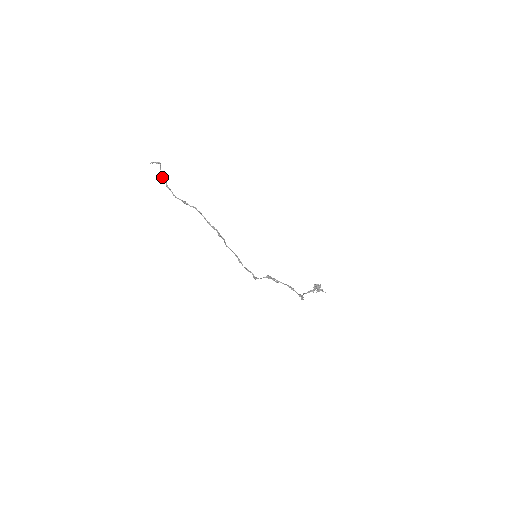
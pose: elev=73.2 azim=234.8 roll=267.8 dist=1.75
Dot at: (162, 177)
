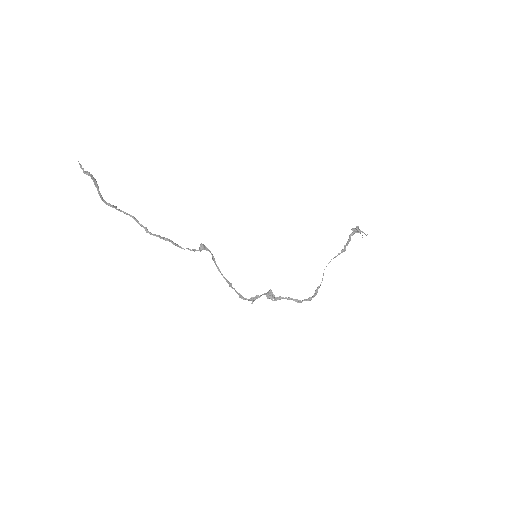
Dot at: occluded
